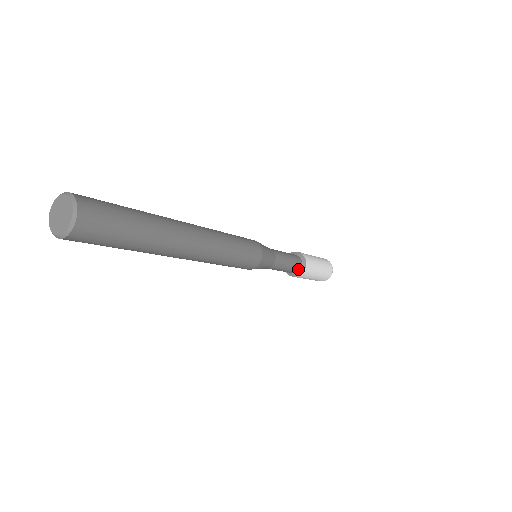
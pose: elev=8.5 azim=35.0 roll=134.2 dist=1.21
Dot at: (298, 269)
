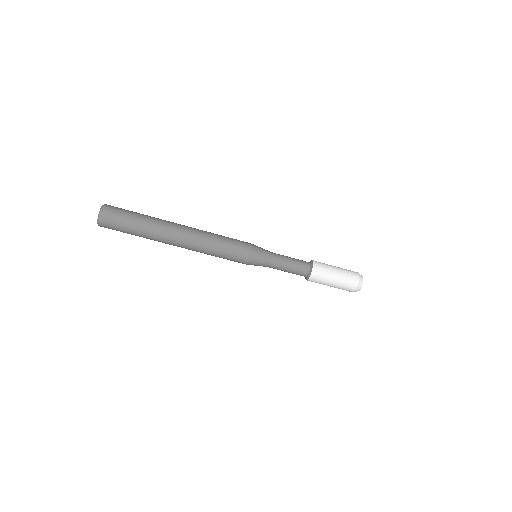
Dot at: (307, 263)
